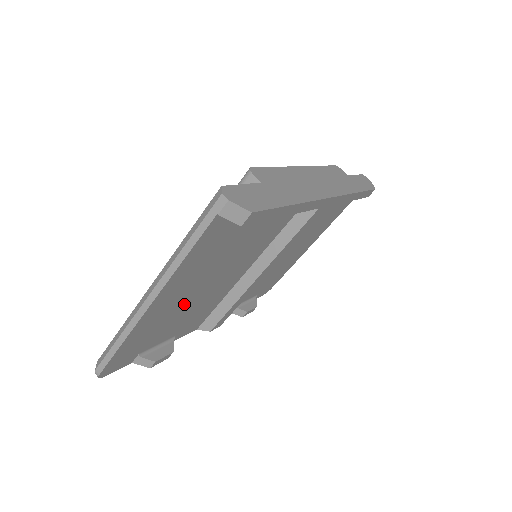
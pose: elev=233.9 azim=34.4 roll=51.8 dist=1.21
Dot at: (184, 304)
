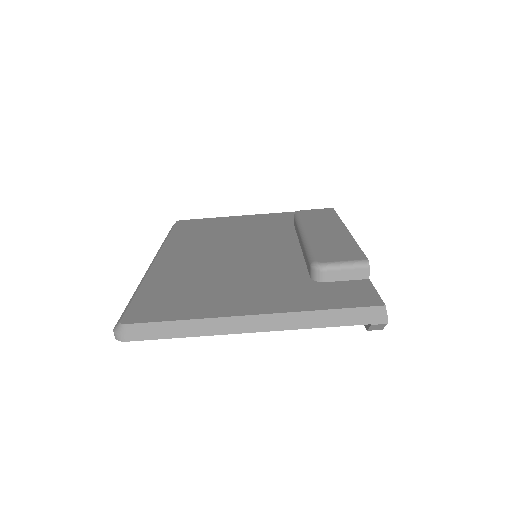
Dot at: occluded
